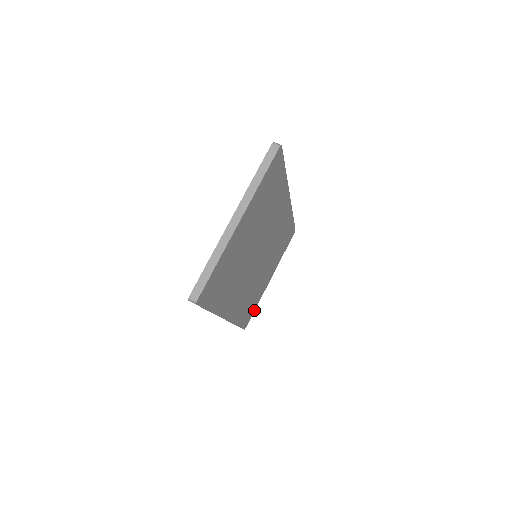
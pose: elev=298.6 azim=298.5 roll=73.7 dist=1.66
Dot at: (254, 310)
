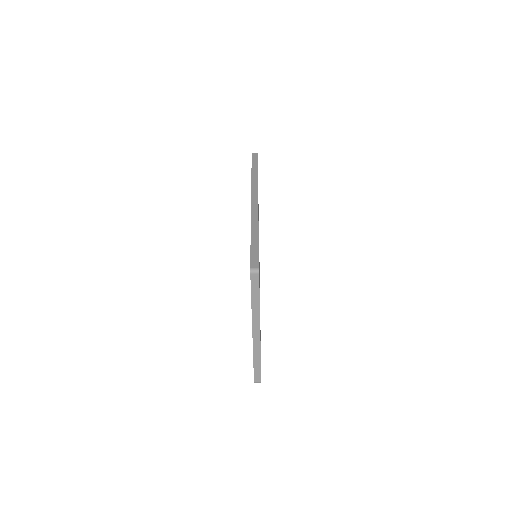
Dot at: occluded
